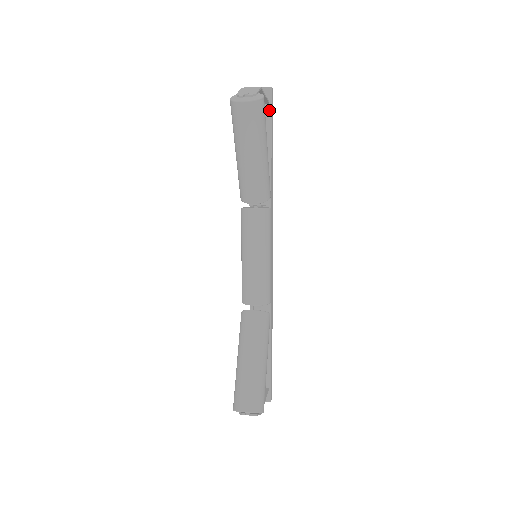
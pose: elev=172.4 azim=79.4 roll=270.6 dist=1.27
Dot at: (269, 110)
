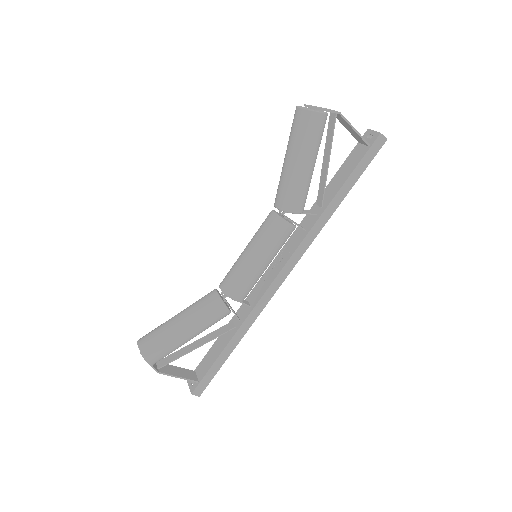
Dot at: (365, 152)
